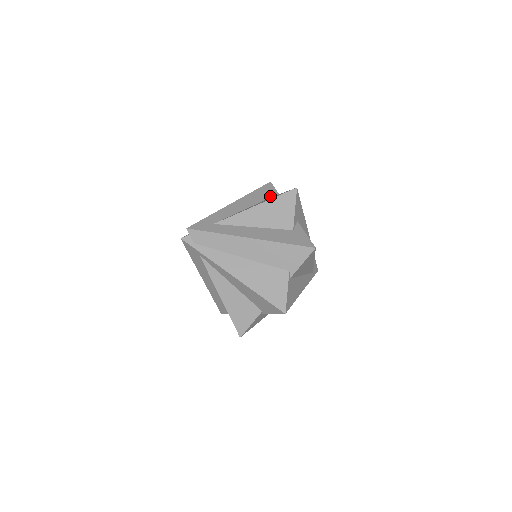
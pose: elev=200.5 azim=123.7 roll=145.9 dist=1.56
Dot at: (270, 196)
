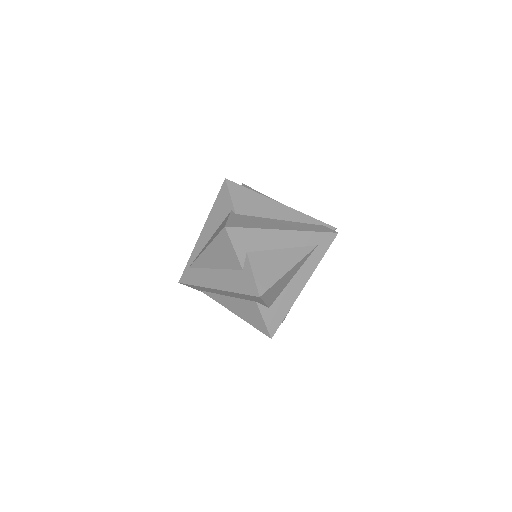
Dot at: occluded
